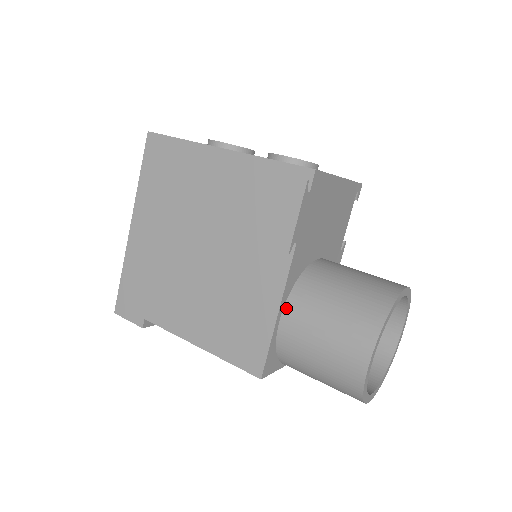
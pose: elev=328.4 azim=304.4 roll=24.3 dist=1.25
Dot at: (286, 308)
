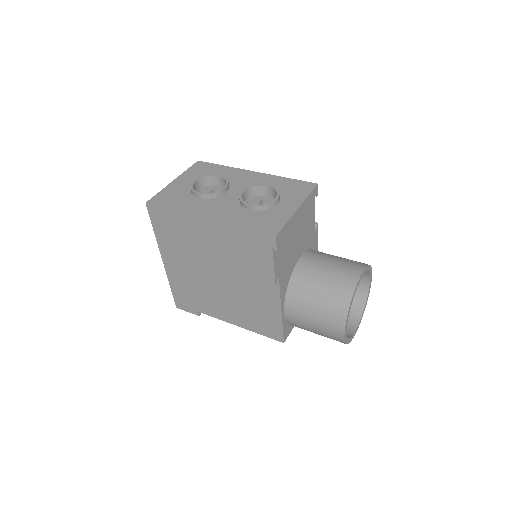
Dot at: (286, 307)
